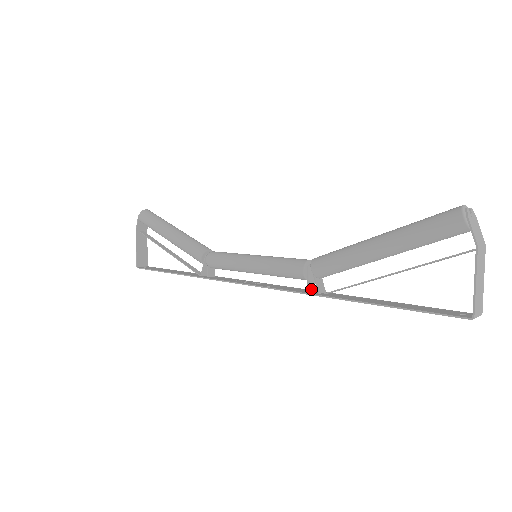
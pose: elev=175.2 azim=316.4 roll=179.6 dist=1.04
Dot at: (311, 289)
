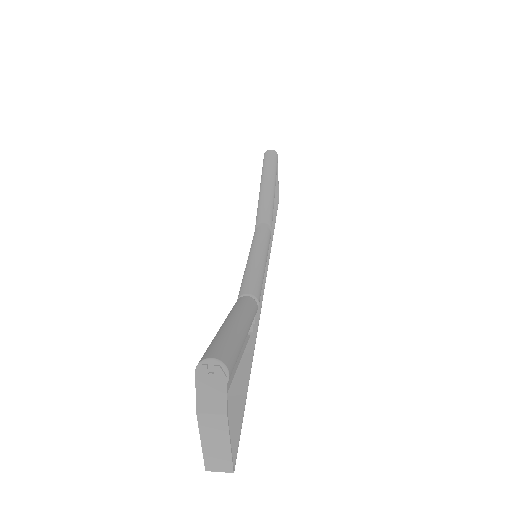
Dot at: occluded
